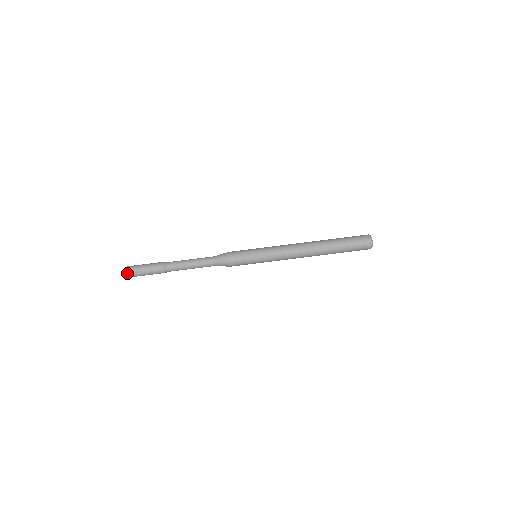
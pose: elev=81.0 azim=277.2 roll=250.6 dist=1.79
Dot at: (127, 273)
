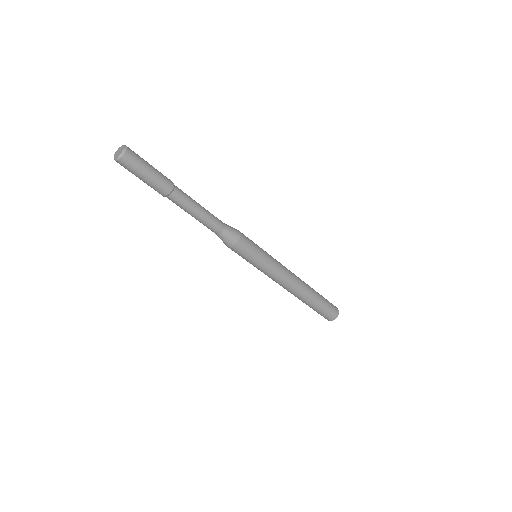
Dot at: (124, 155)
